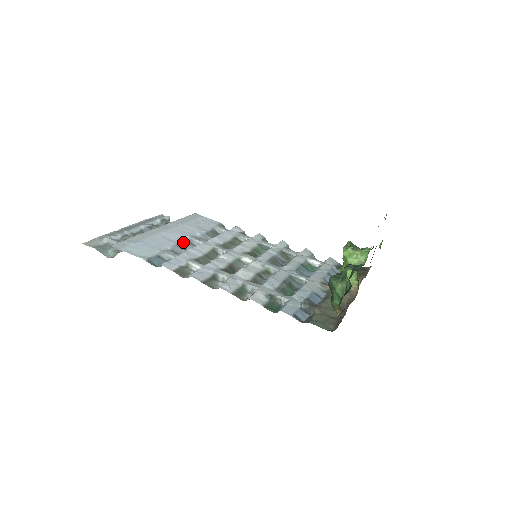
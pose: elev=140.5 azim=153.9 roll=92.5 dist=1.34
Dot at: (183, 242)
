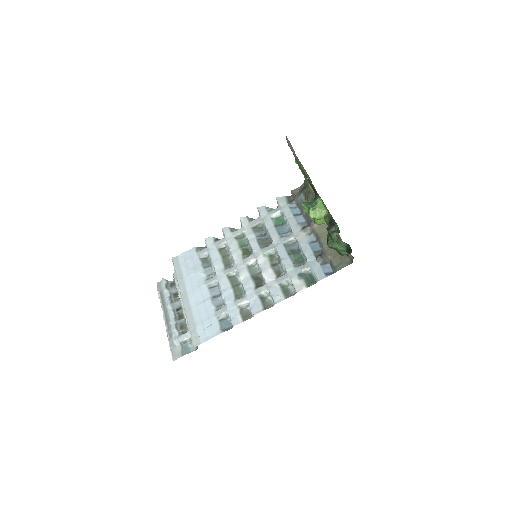
Dot at: (210, 293)
